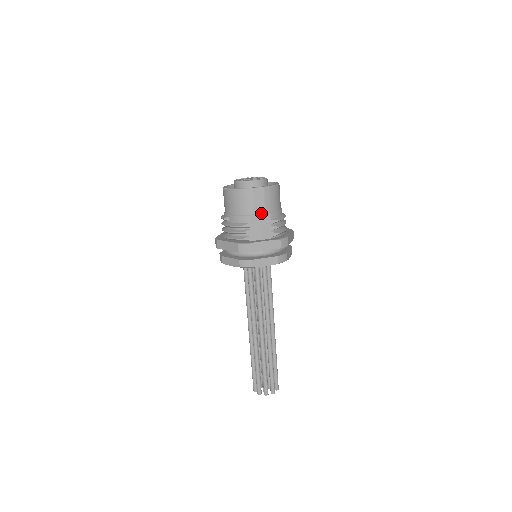
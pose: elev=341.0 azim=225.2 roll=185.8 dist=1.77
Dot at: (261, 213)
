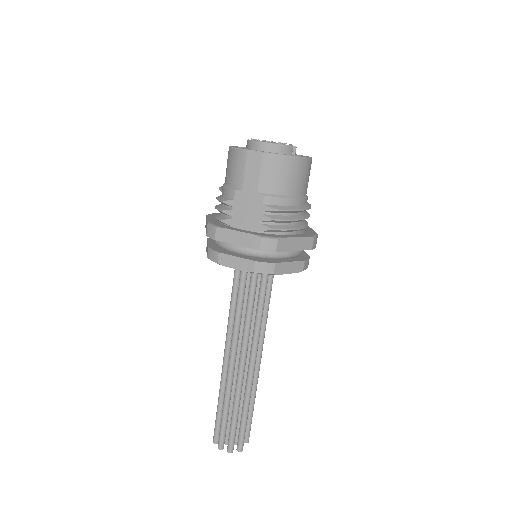
Dot at: (251, 190)
